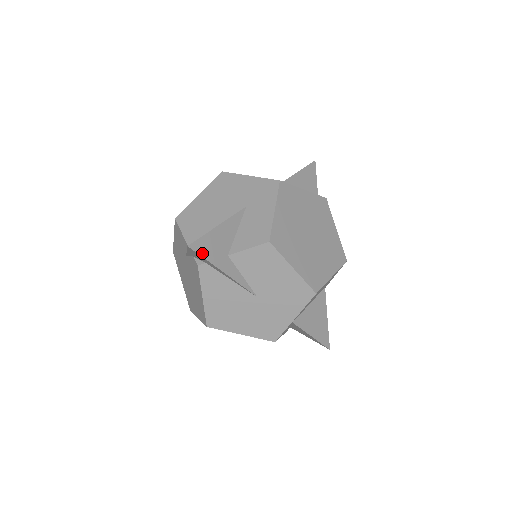
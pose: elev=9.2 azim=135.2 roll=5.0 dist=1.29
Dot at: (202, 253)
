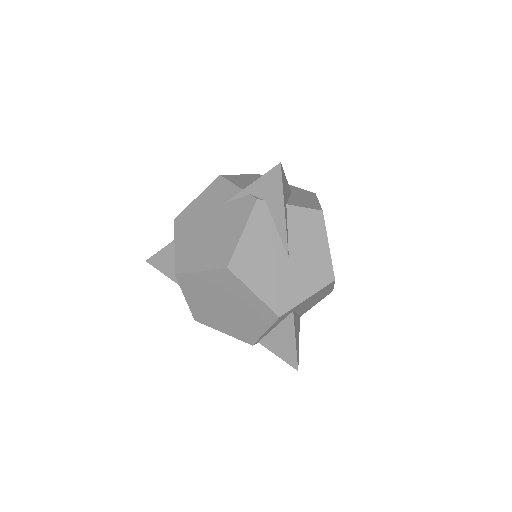
Dot at: (282, 179)
